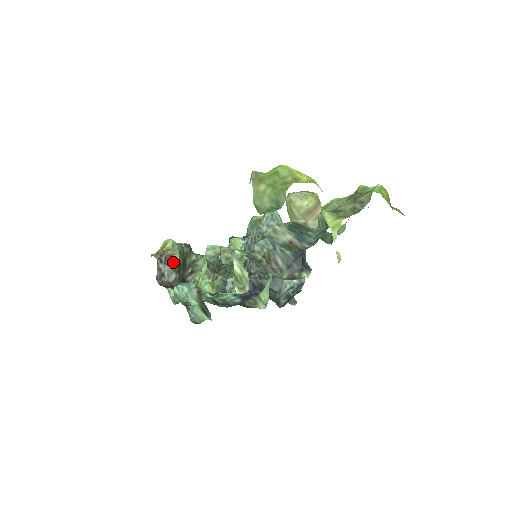
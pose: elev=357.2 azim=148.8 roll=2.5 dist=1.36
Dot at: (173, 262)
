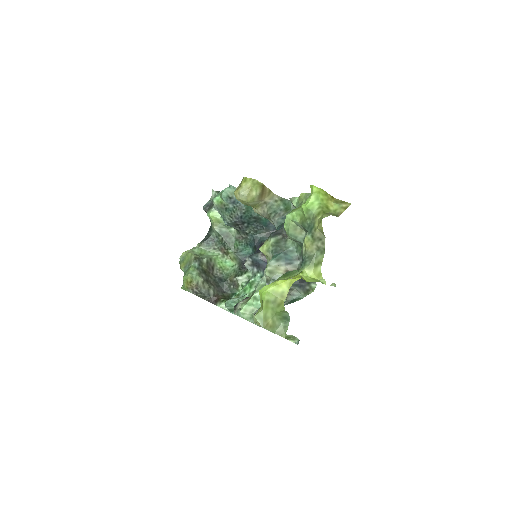
Dot at: (202, 285)
